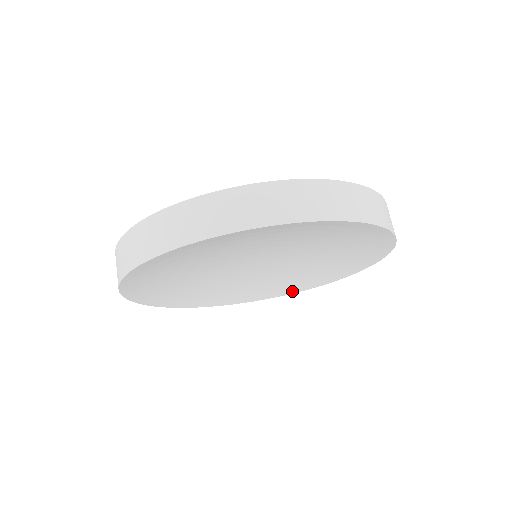
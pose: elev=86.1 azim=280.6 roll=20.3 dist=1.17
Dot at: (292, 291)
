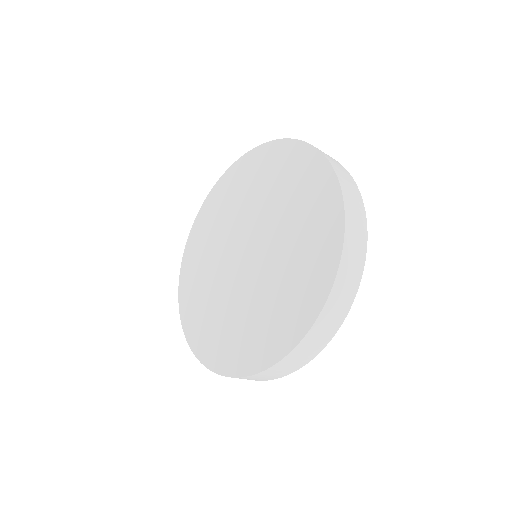
Dot at: occluded
